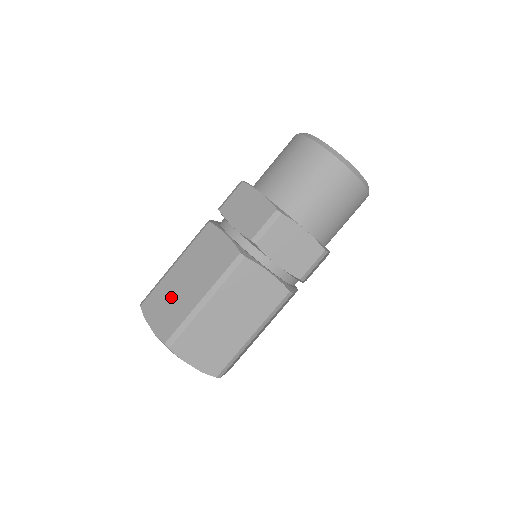
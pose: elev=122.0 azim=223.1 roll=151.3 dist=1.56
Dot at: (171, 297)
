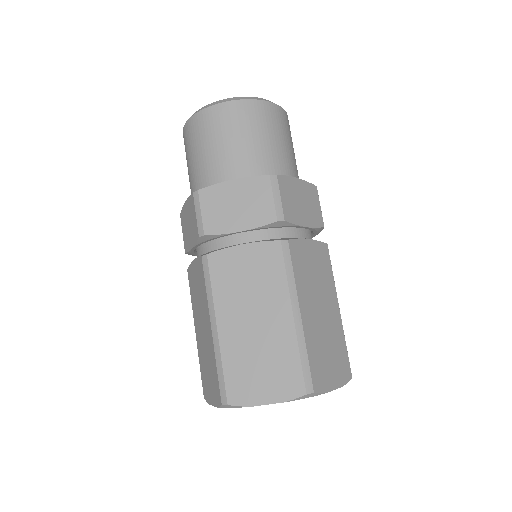
Dot at: (255, 354)
